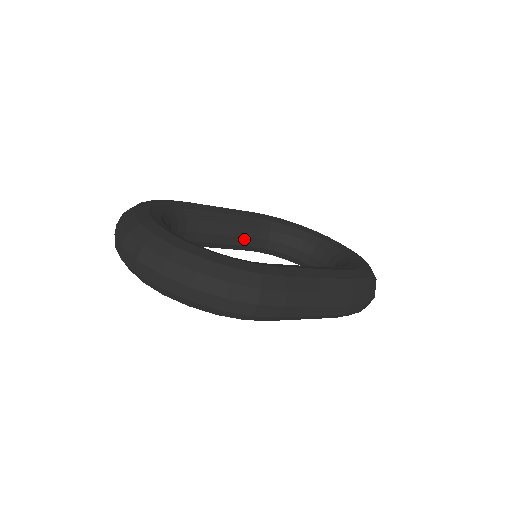
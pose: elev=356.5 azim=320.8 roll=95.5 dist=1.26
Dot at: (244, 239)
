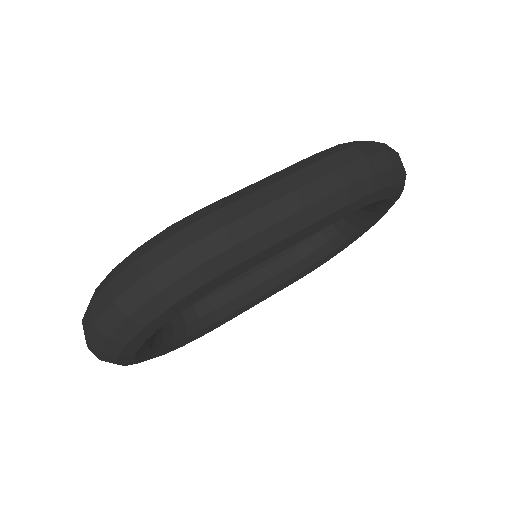
Dot at: (268, 268)
